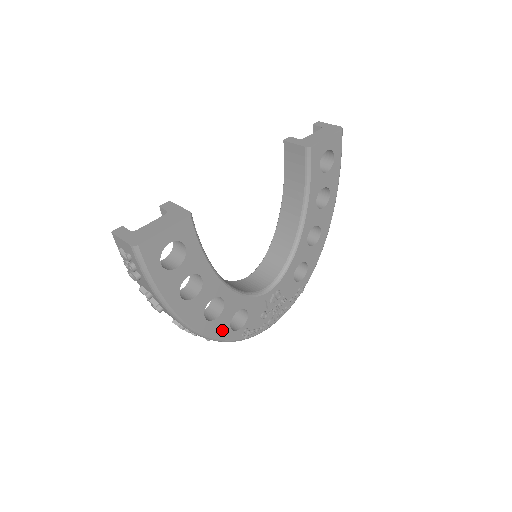
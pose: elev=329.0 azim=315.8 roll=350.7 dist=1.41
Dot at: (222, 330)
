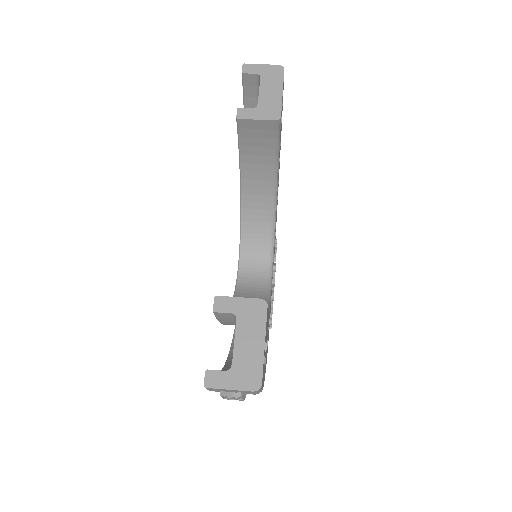
Dot at: occluded
